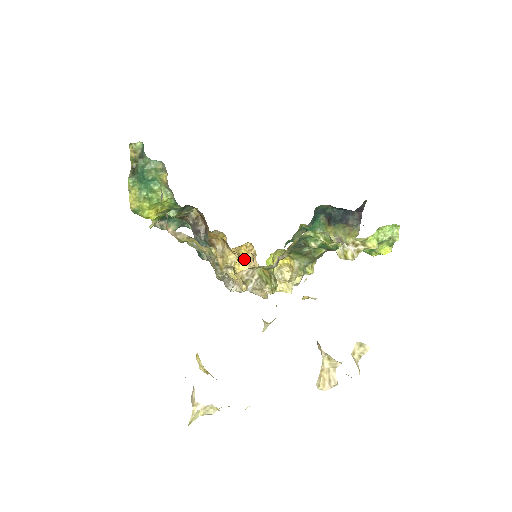
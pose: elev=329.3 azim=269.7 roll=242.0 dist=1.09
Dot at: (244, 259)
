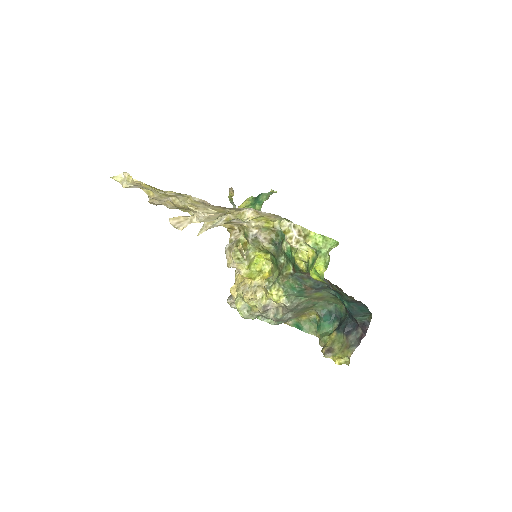
Dot at: occluded
